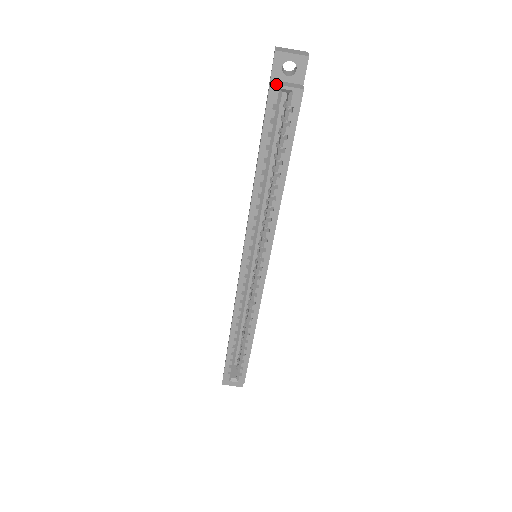
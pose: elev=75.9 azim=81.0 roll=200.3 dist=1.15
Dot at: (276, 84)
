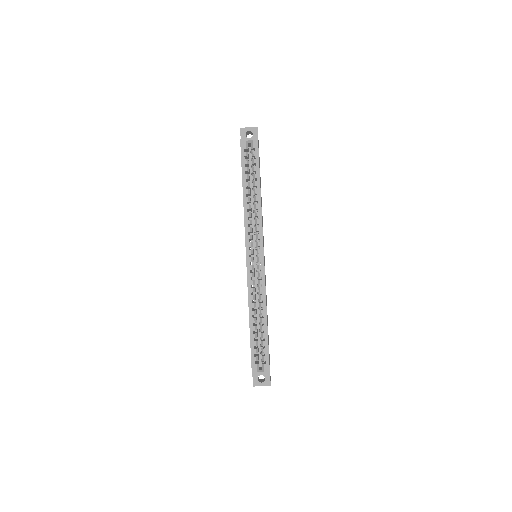
Dot at: (243, 139)
